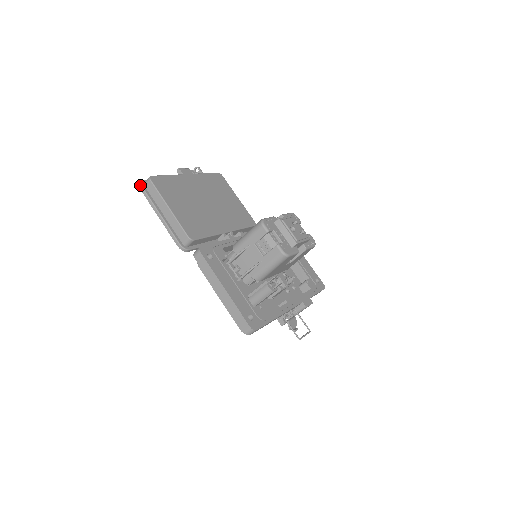
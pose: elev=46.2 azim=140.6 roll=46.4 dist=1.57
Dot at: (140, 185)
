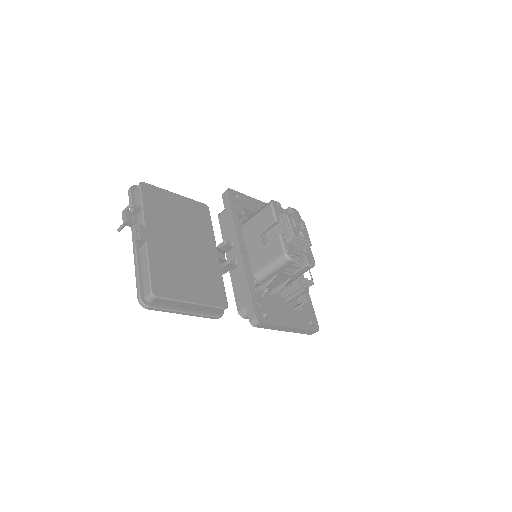
Dot at: (146, 307)
